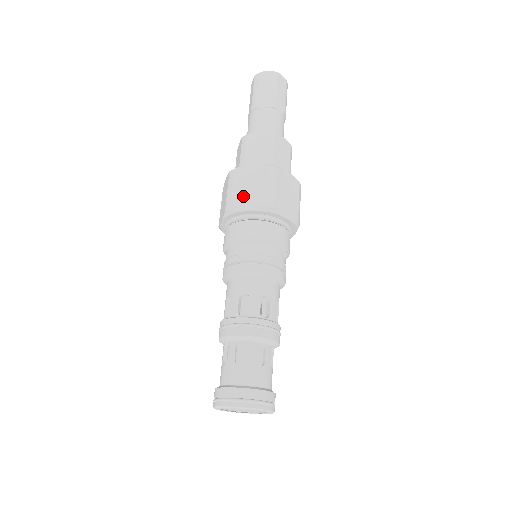
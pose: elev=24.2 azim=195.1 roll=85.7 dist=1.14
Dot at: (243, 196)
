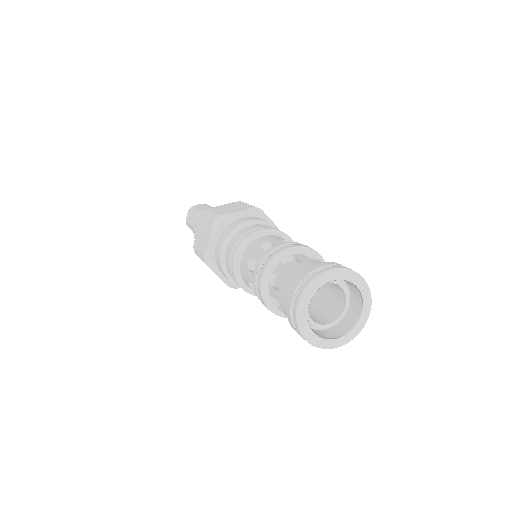
Dot at: (203, 242)
